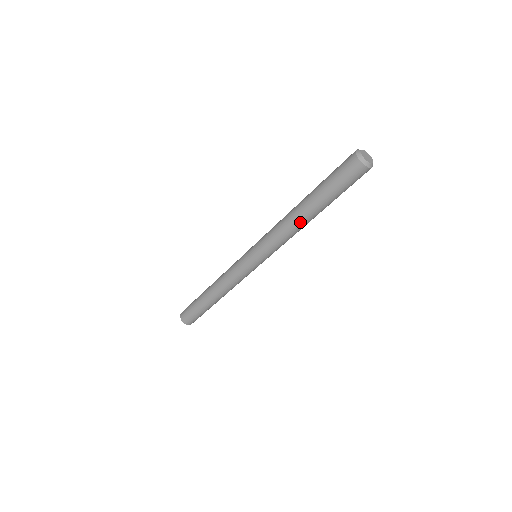
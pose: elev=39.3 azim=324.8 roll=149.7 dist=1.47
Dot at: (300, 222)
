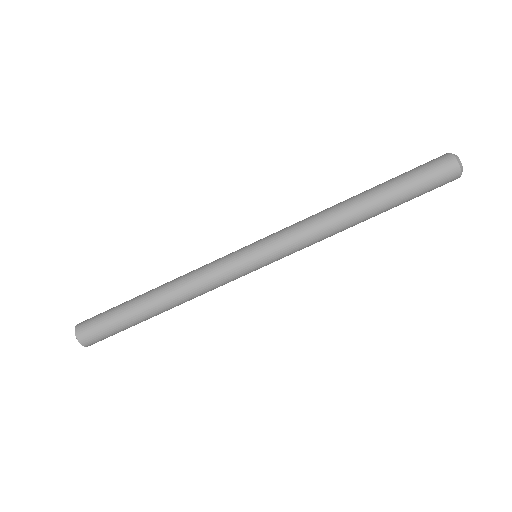
Dot at: (346, 209)
